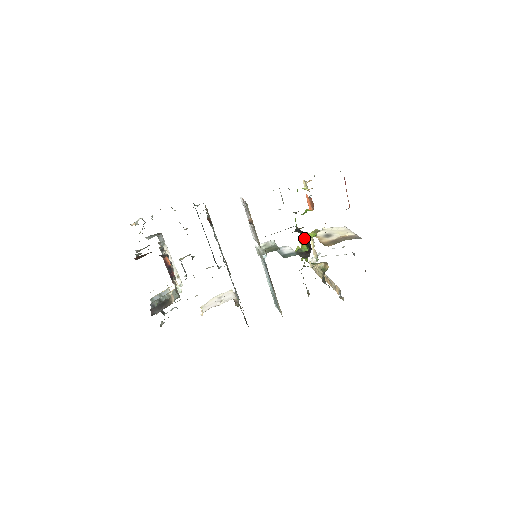
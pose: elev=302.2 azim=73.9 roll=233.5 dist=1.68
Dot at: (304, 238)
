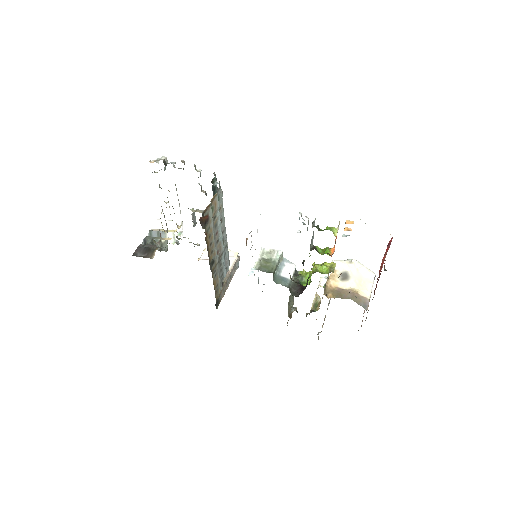
Dot at: (313, 269)
